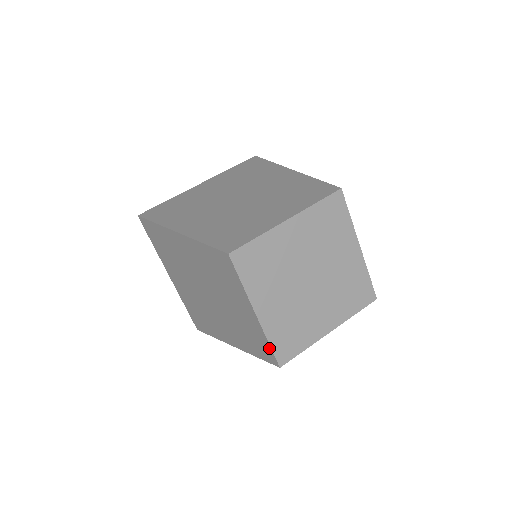
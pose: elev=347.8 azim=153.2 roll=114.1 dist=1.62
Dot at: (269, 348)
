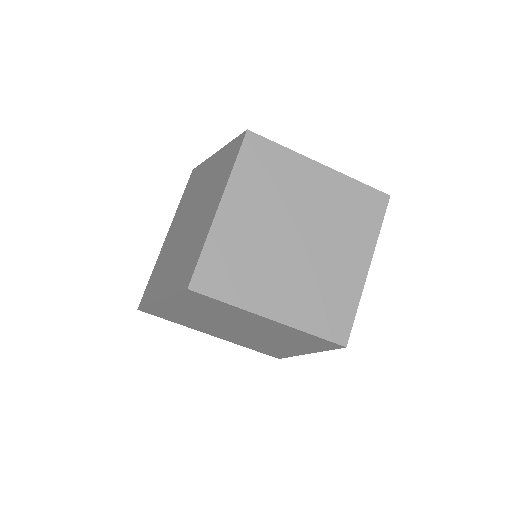
Dot at: (197, 258)
